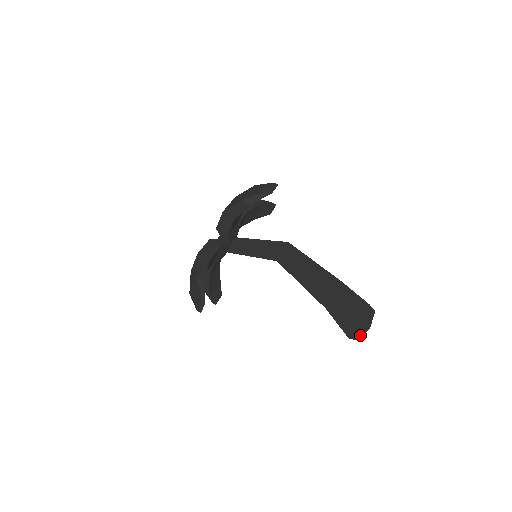
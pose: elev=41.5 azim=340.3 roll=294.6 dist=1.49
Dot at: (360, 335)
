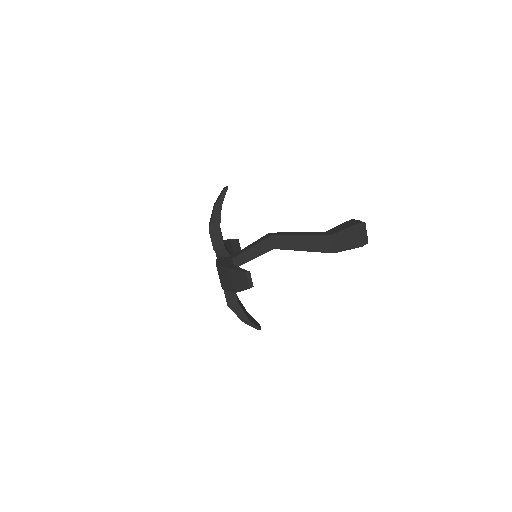
Dot at: occluded
